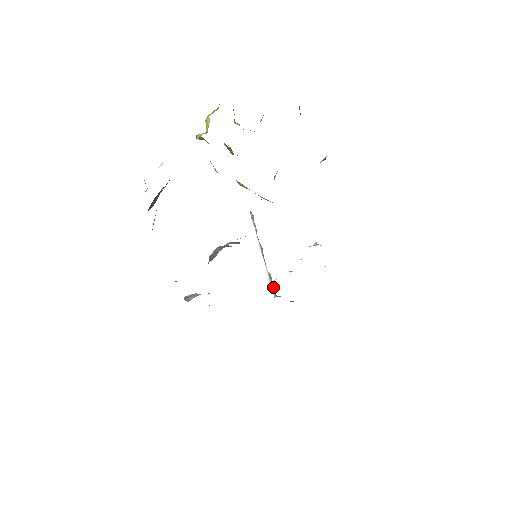
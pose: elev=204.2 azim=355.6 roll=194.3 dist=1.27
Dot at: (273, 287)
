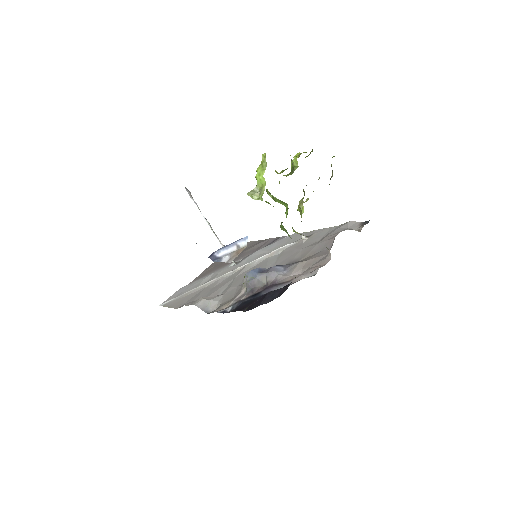
Dot at: occluded
